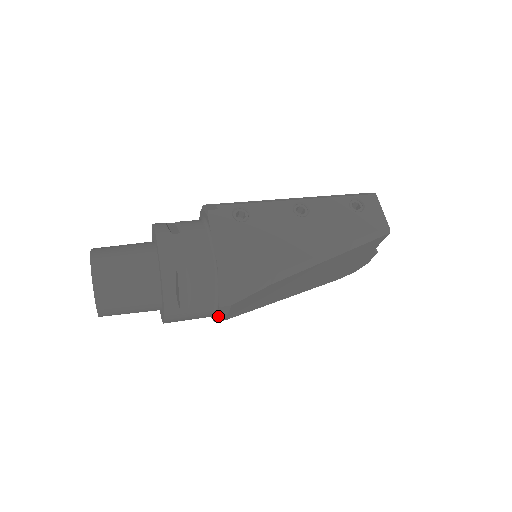
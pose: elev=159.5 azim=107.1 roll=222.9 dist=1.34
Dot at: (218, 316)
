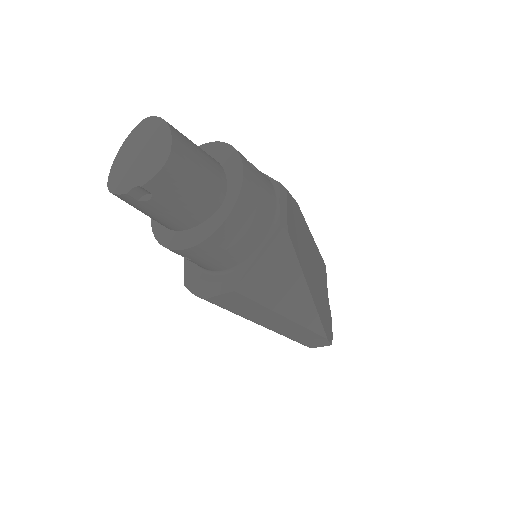
Dot at: (281, 210)
